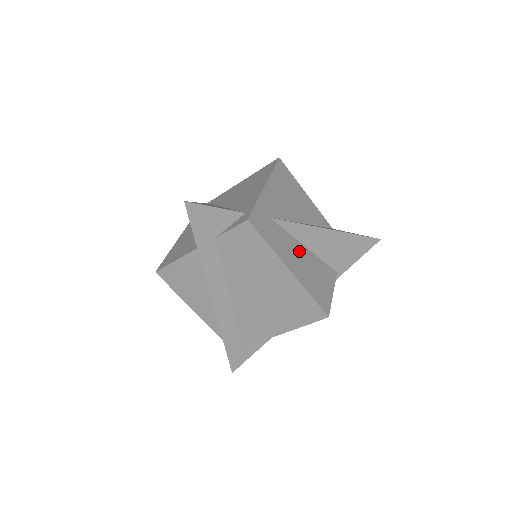
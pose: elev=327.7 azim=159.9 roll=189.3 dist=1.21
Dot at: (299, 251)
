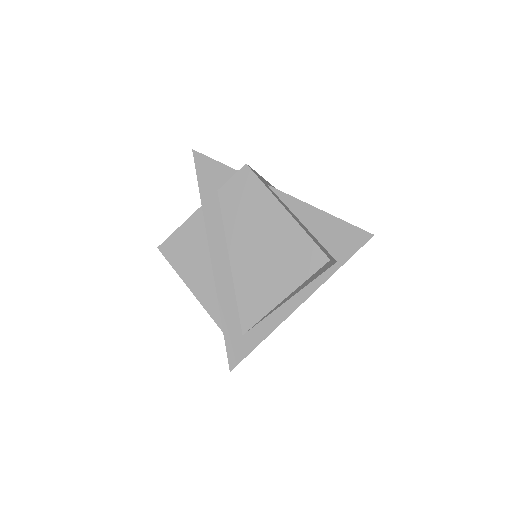
Dot at: (295, 217)
